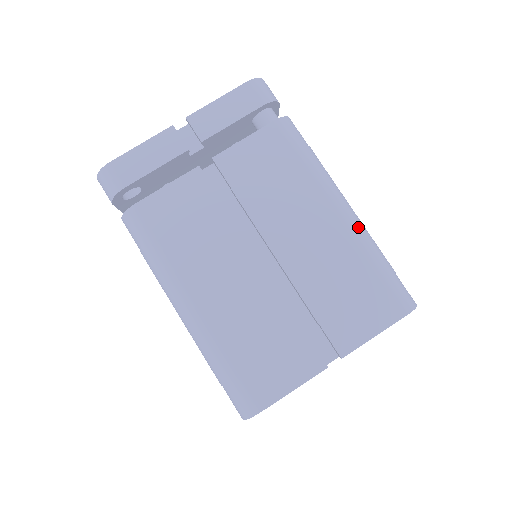
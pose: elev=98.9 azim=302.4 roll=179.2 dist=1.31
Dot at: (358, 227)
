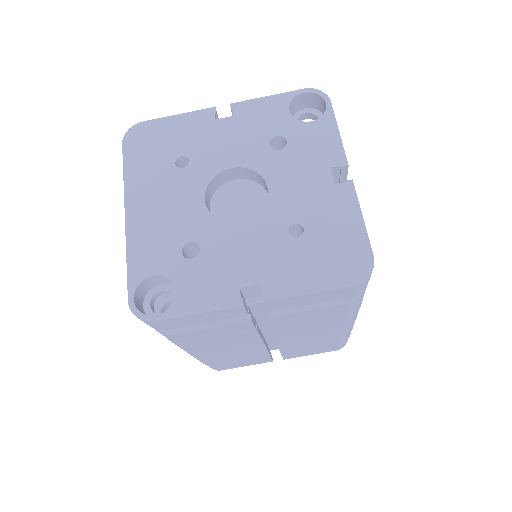
Dot at: (349, 332)
